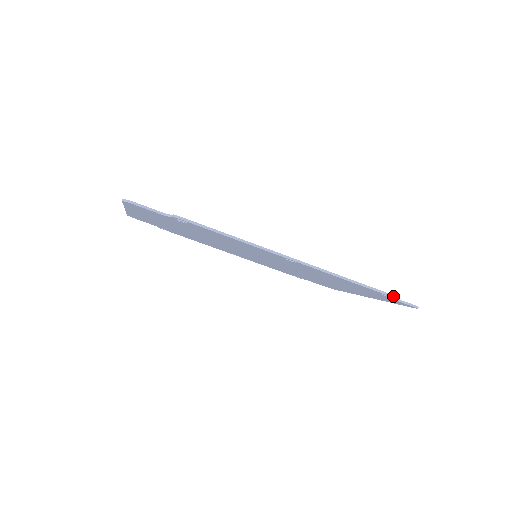
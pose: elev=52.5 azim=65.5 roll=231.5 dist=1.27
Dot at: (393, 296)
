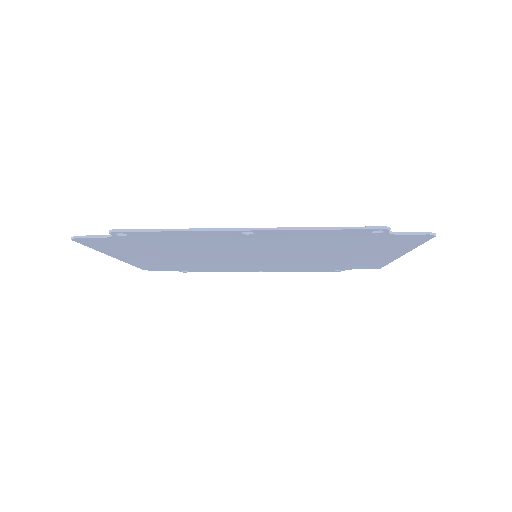
Dot at: (381, 228)
